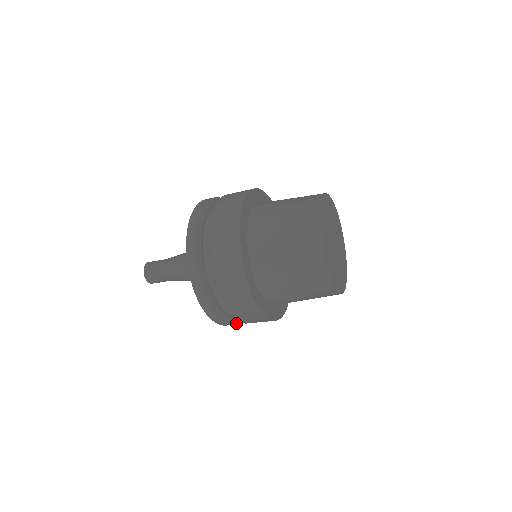
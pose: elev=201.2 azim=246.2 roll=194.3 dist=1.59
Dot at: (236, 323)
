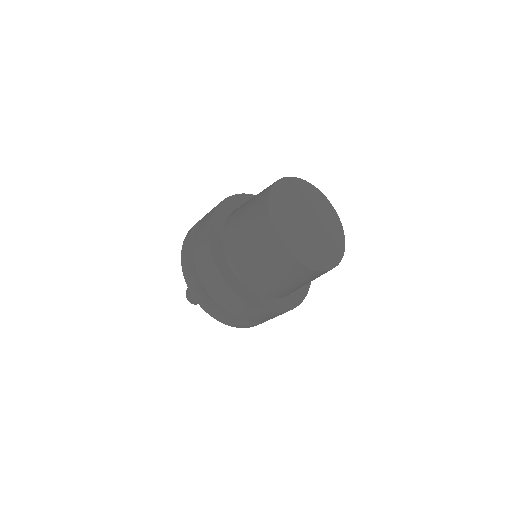
Dot at: (230, 320)
